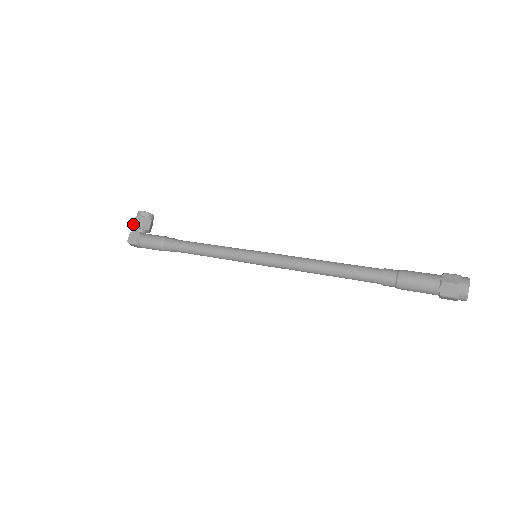
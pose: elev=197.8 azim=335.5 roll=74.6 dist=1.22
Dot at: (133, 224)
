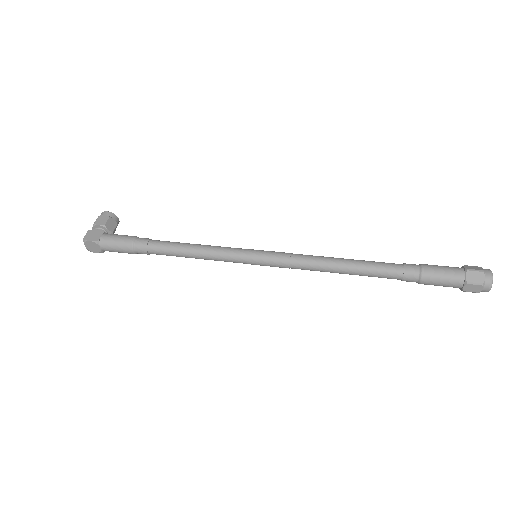
Dot at: (95, 222)
